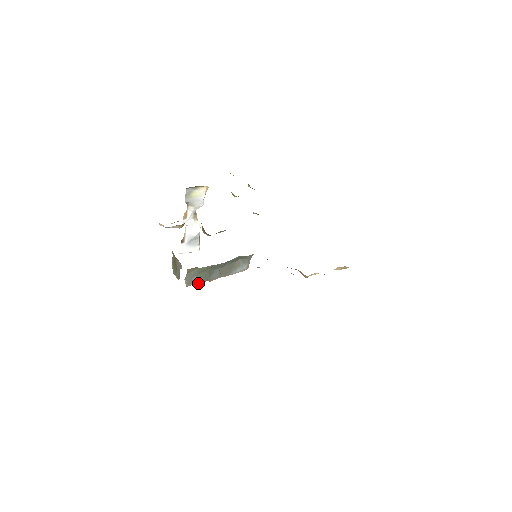
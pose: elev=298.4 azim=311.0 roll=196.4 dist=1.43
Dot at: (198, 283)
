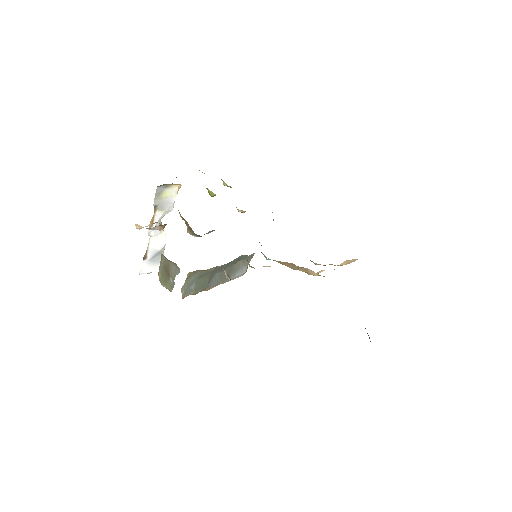
Dot at: (195, 293)
